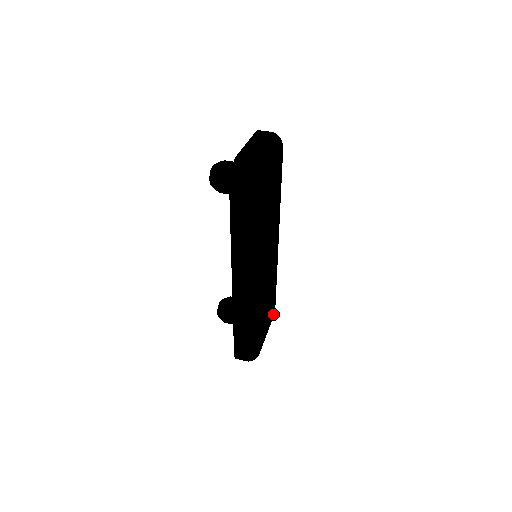
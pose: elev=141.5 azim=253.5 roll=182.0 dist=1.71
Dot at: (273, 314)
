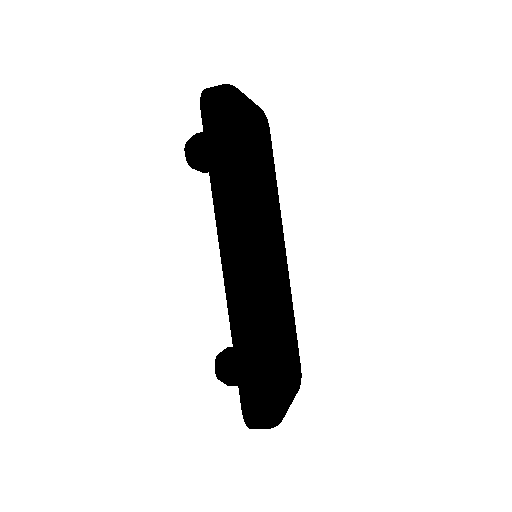
Dot at: (299, 377)
